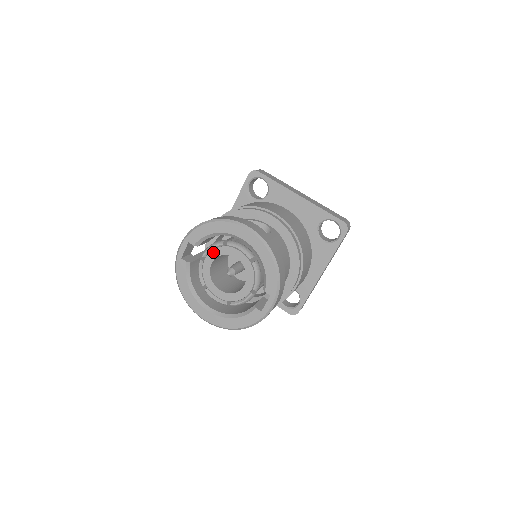
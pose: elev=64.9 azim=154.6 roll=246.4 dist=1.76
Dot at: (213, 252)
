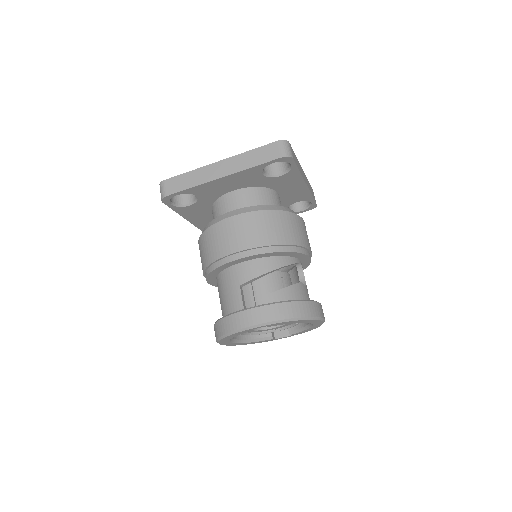
Dot at: occluded
